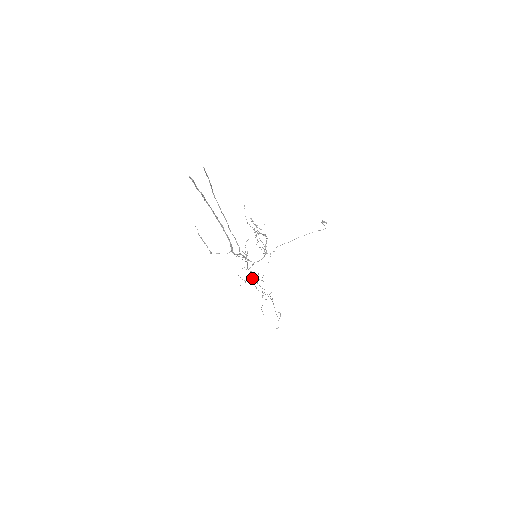
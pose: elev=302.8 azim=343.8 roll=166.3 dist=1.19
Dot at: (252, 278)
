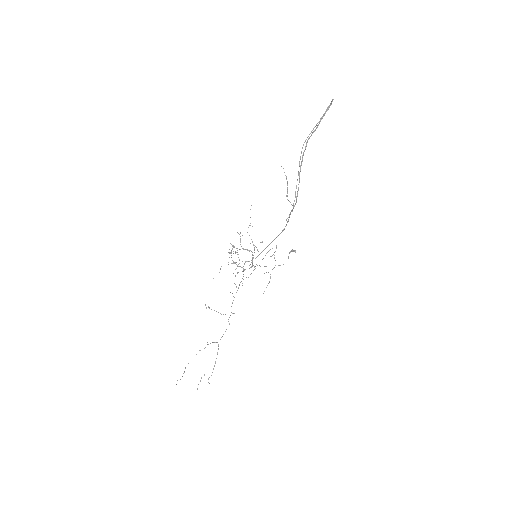
Dot at: (209, 308)
